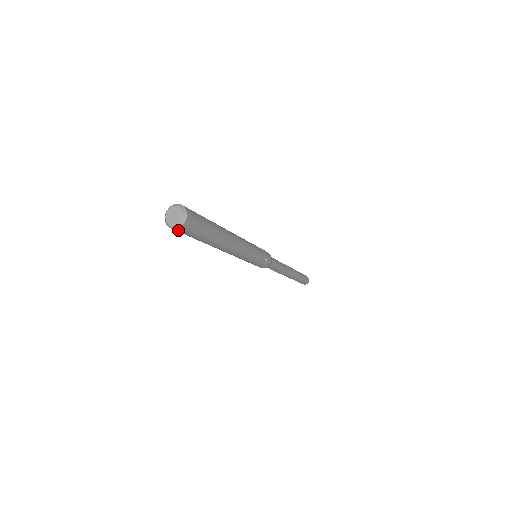
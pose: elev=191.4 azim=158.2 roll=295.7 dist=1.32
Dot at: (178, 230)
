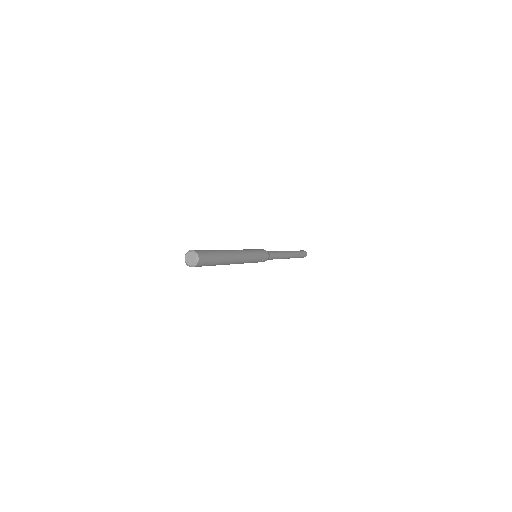
Dot at: occluded
